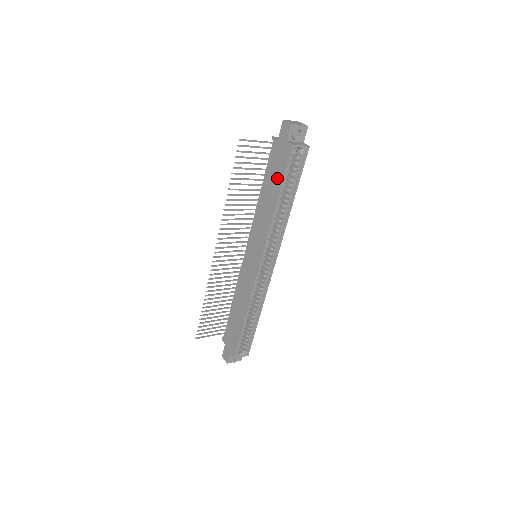
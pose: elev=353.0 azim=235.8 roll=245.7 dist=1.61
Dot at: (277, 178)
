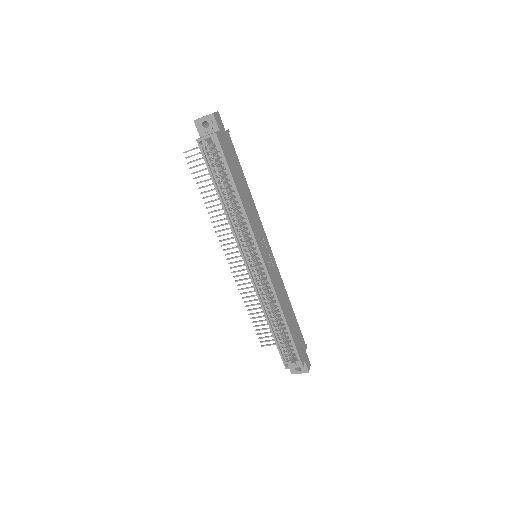
Dot at: occluded
